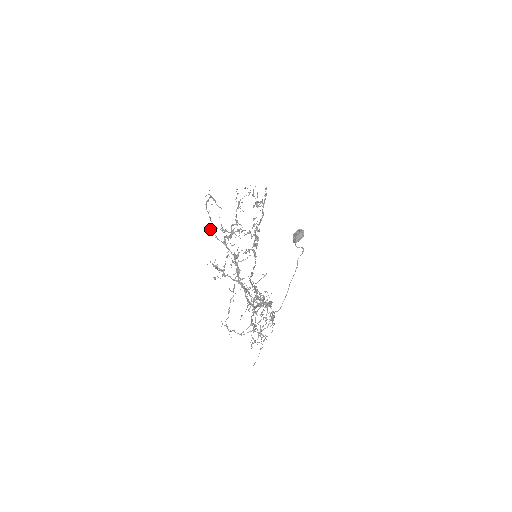
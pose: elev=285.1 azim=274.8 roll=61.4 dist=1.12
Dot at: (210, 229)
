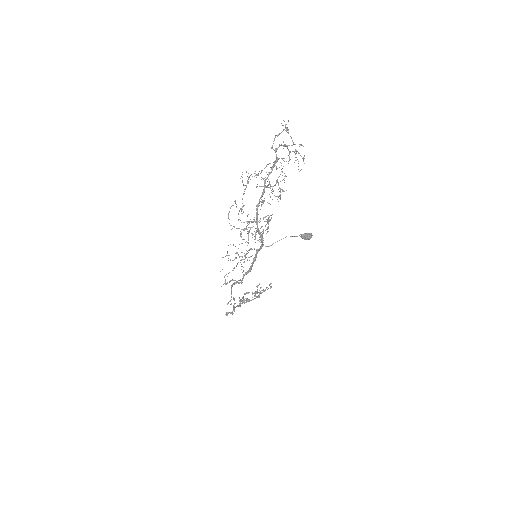
Dot at: occluded
